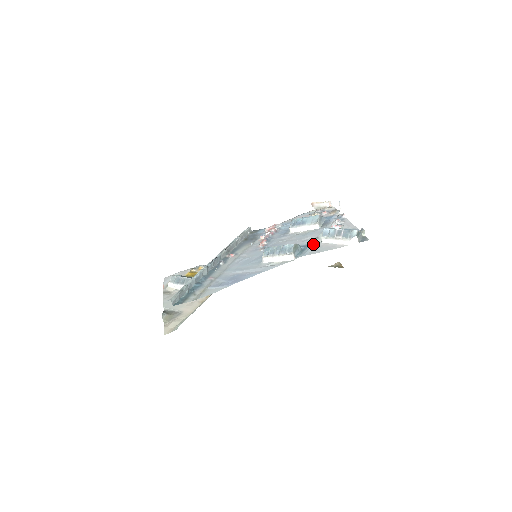
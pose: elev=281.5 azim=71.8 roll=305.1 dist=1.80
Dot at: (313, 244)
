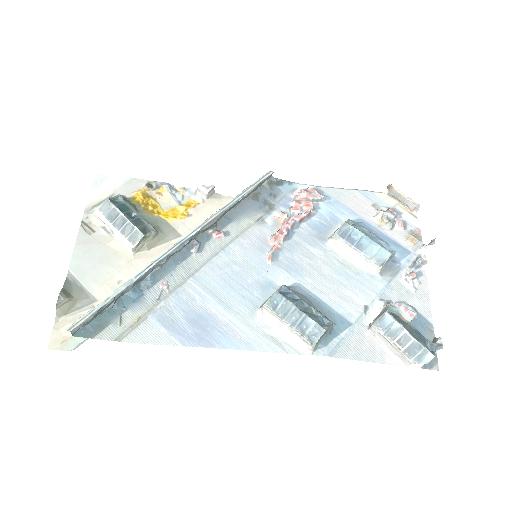
Dot at: (354, 326)
